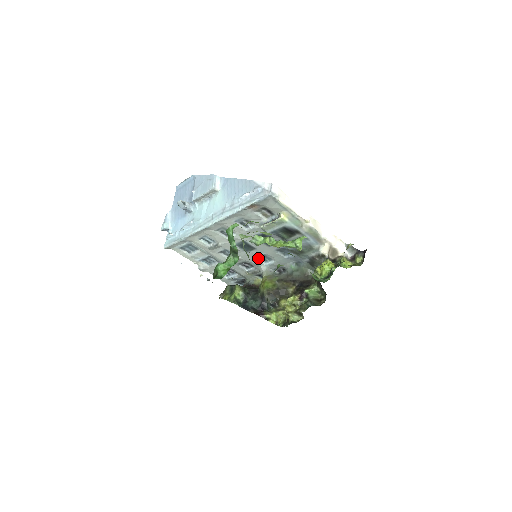
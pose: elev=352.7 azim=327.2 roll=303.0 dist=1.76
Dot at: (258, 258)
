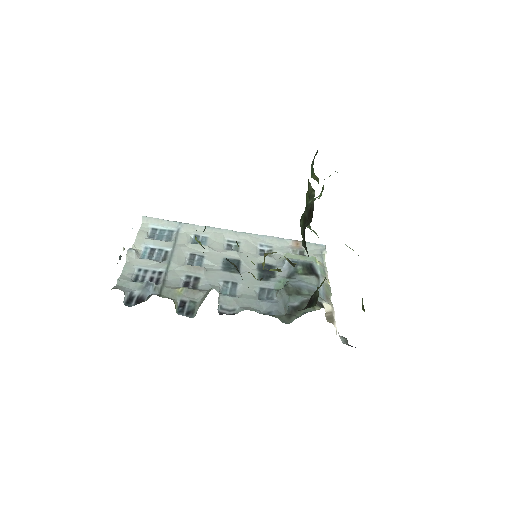
Dot at: (222, 285)
